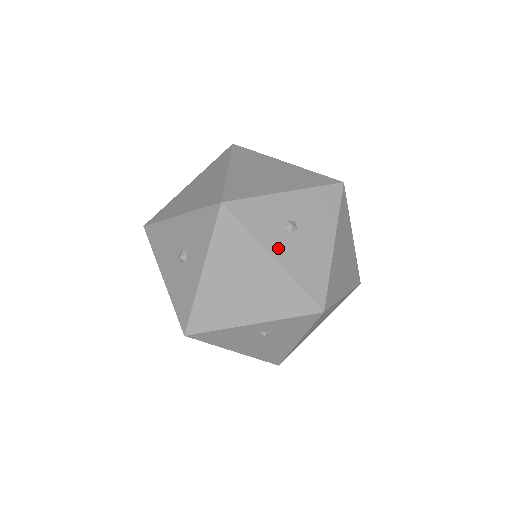
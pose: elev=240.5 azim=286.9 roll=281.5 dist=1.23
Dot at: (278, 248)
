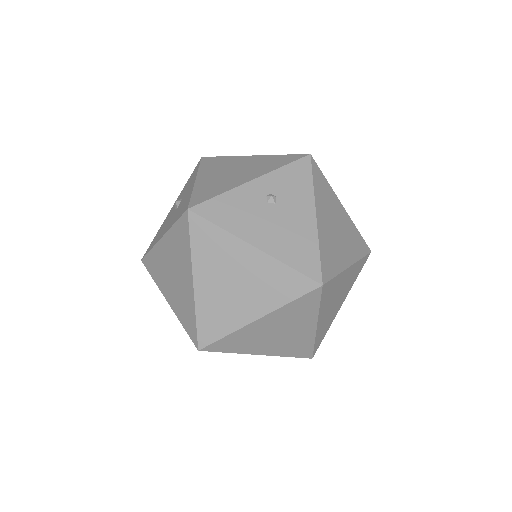
Dot at: occluded
